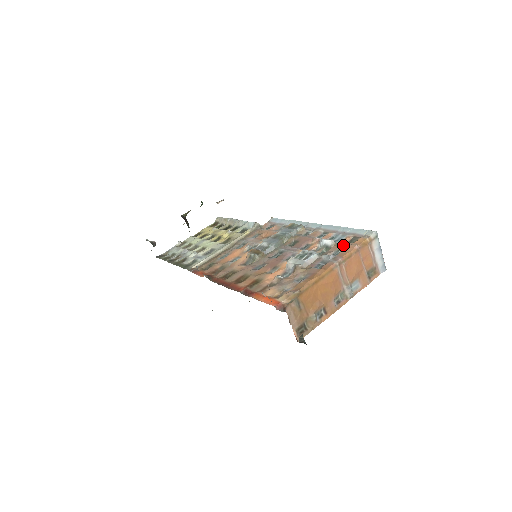
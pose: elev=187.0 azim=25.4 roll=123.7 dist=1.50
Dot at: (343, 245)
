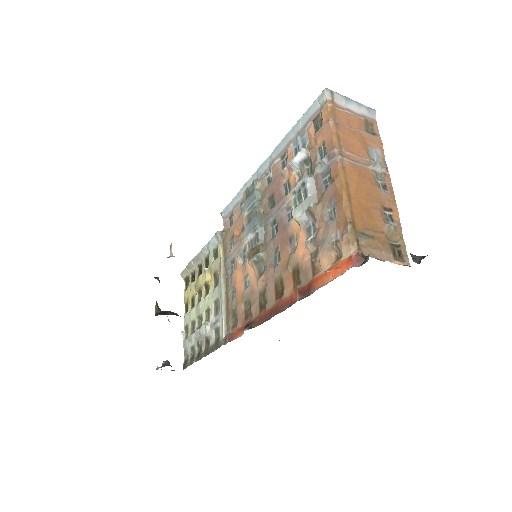
Dot at: (317, 139)
